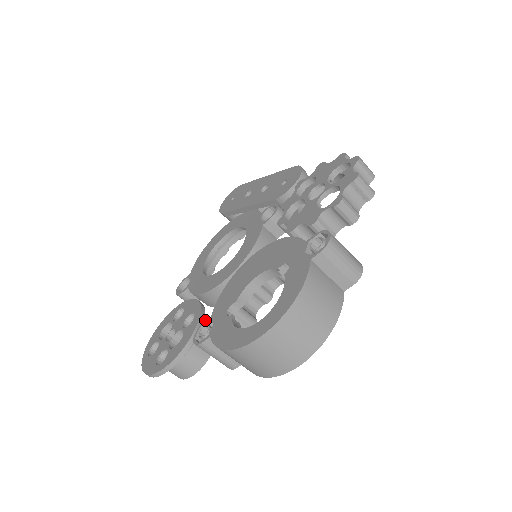
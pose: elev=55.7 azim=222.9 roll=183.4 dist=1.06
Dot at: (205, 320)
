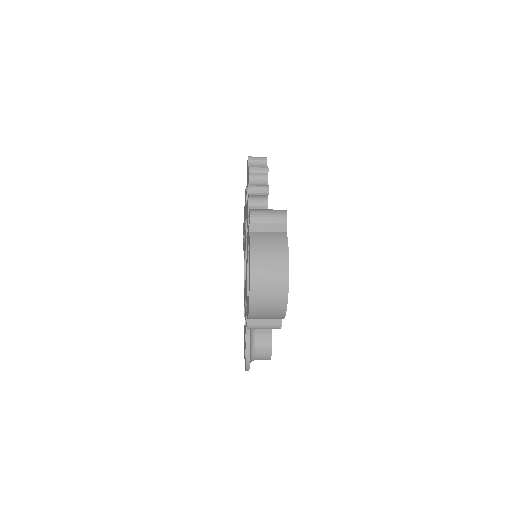
Dot at: (246, 312)
